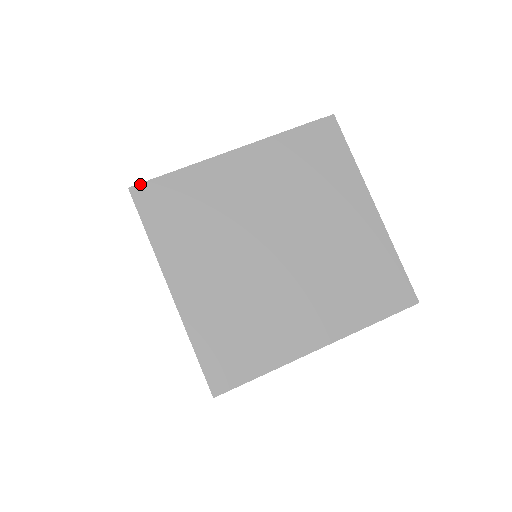
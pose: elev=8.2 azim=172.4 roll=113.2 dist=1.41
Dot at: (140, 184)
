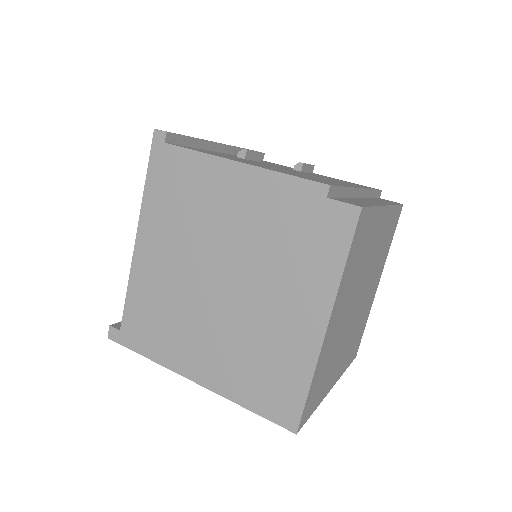
Dot at: (365, 207)
